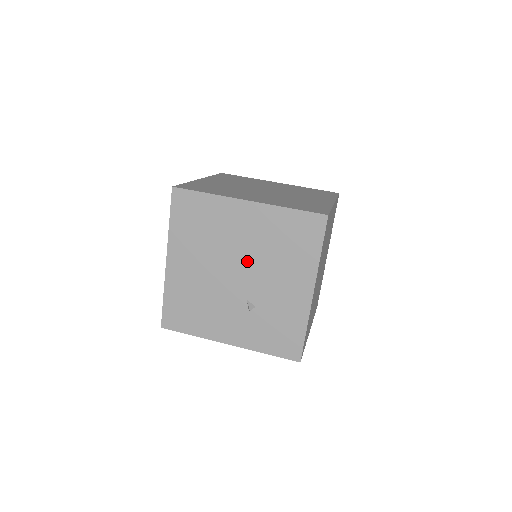
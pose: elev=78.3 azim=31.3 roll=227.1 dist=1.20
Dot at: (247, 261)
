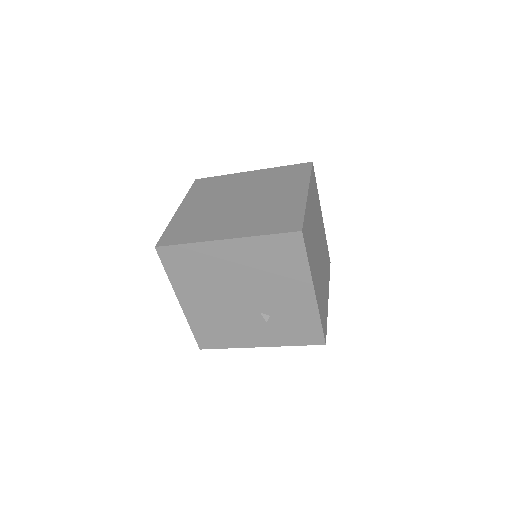
Dot at: (247, 285)
